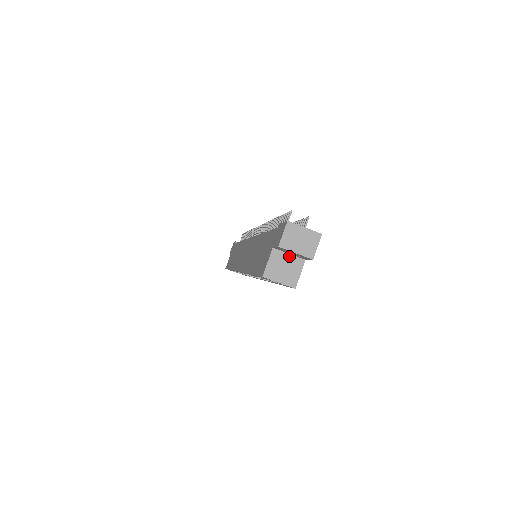
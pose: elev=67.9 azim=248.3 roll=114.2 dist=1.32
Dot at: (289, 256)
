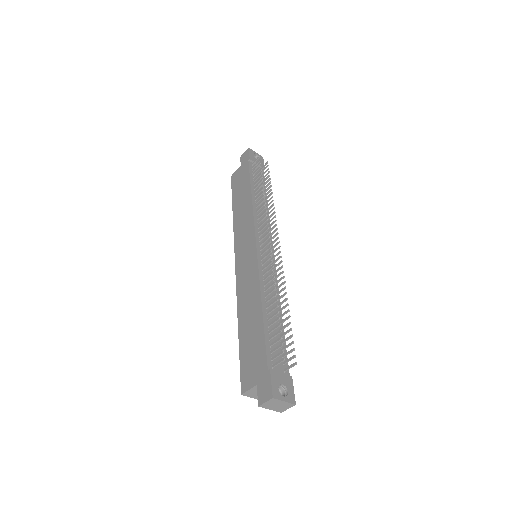
Dot at: occluded
